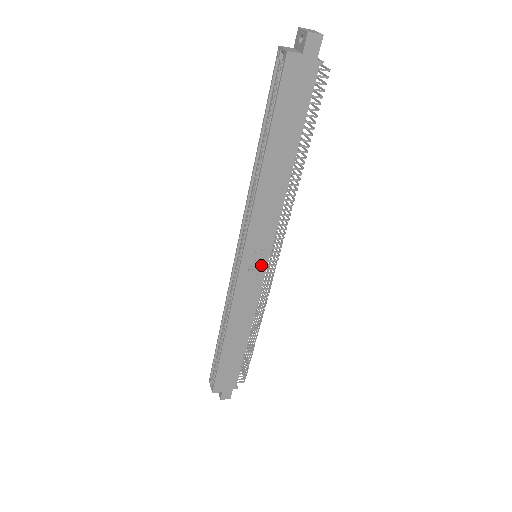
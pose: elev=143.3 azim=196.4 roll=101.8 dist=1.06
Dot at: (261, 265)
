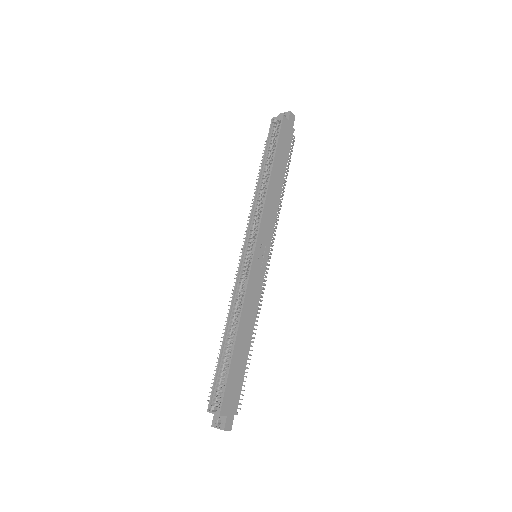
Dot at: (264, 258)
